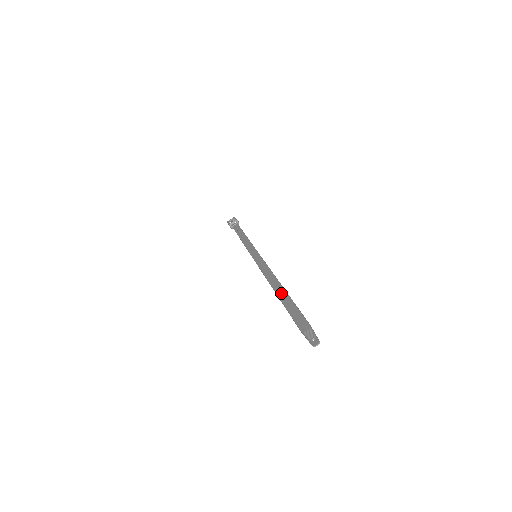
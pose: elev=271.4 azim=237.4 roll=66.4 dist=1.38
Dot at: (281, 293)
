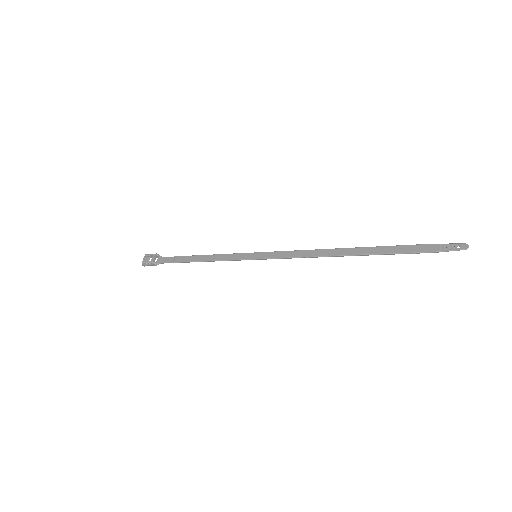
Dot at: (357, 251)
